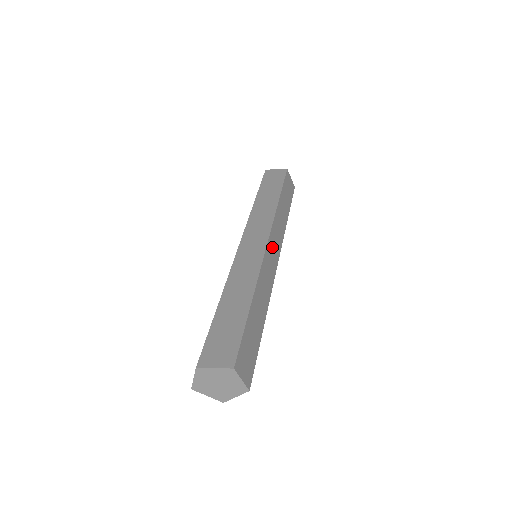
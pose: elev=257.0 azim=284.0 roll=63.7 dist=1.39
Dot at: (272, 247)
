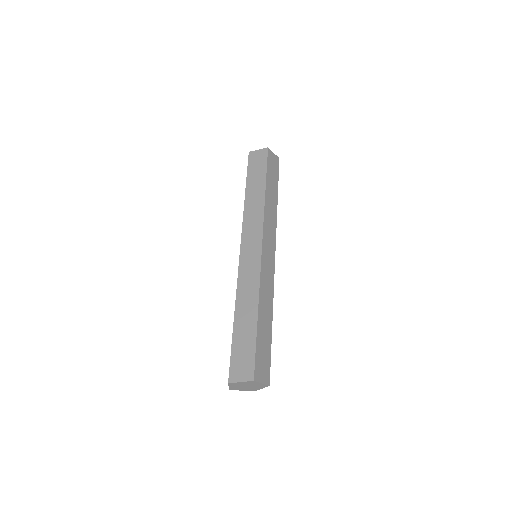
Dot at: (267, 248)
